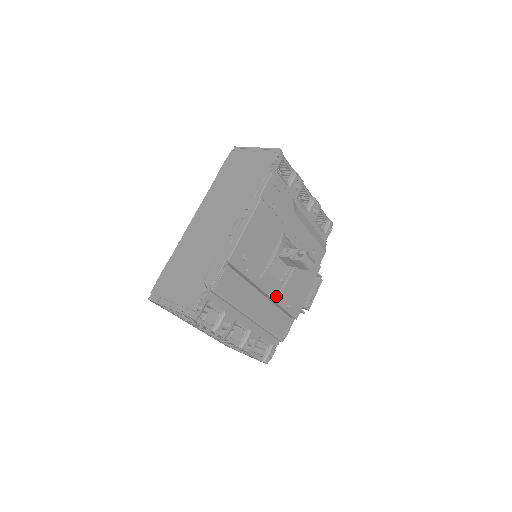
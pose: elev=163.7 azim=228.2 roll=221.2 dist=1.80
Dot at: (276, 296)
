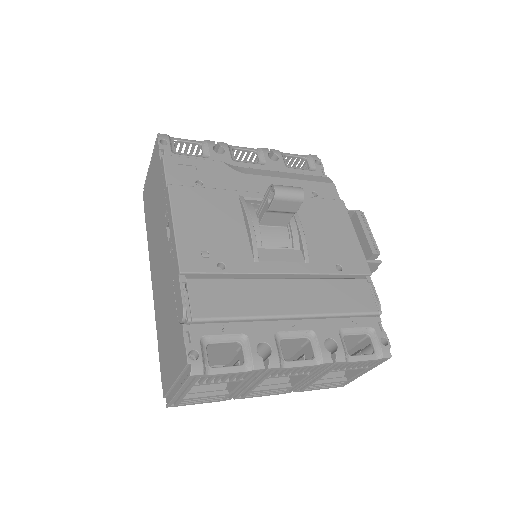
Dot at: (306, 268)
